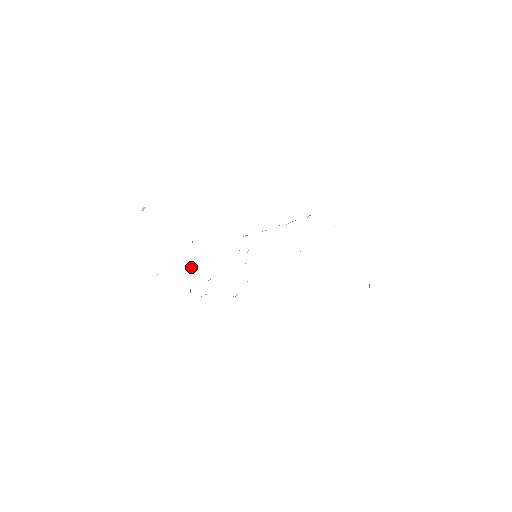
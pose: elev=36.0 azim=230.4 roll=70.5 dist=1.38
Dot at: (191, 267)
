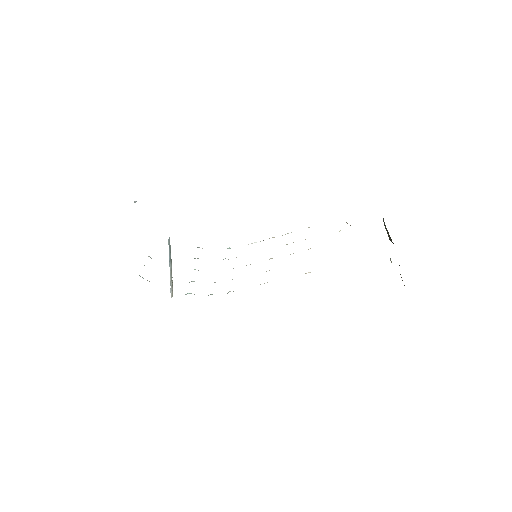
Dot at: (171, 268)
